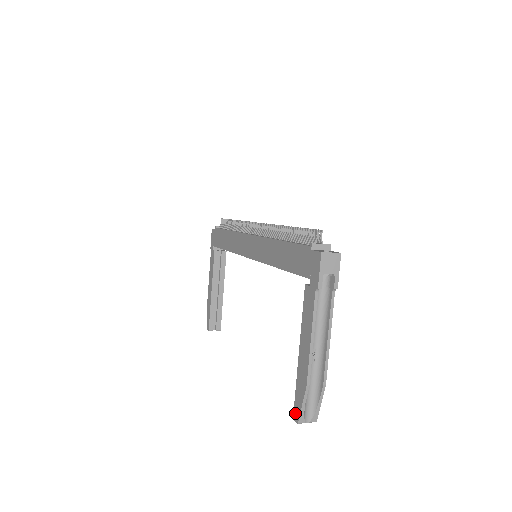
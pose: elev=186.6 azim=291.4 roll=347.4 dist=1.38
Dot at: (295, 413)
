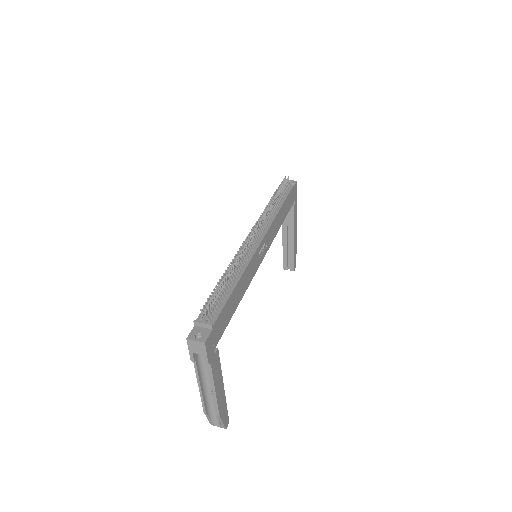
Dot at: occluded
